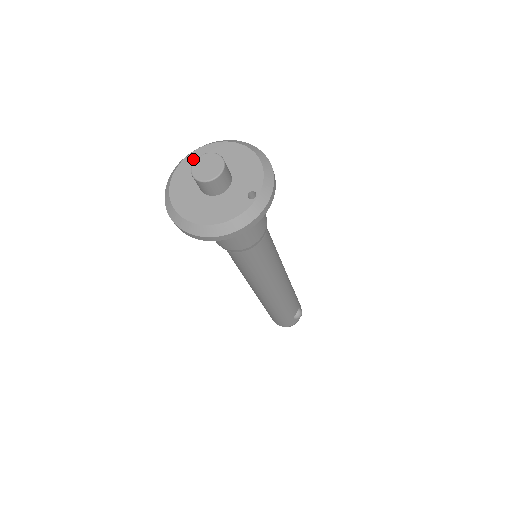
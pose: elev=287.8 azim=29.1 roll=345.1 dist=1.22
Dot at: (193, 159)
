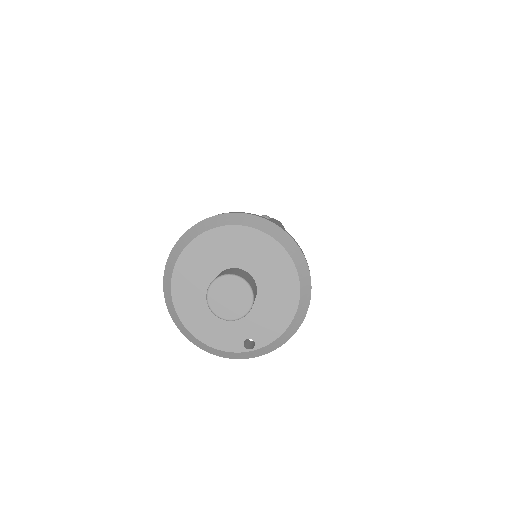
Dot at: (240, 237)
